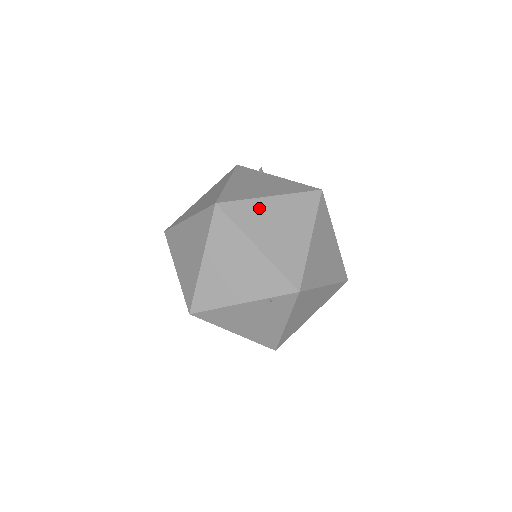
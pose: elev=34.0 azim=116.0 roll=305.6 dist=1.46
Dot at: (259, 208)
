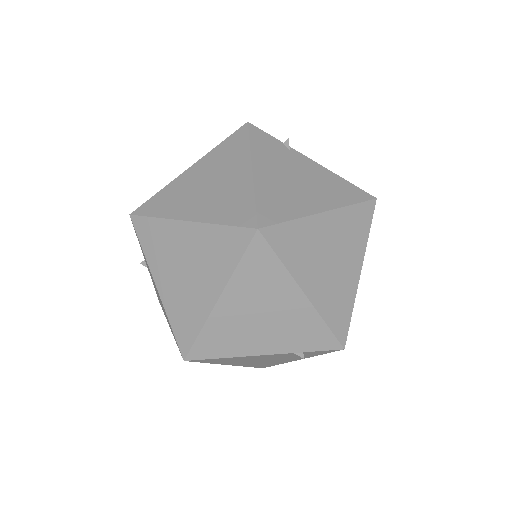
Dot at: (310, 232)
